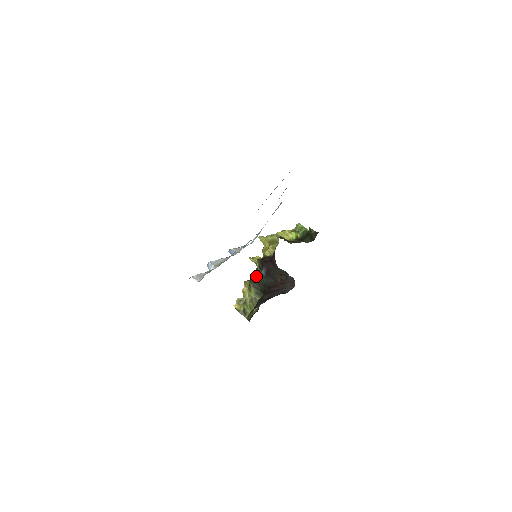
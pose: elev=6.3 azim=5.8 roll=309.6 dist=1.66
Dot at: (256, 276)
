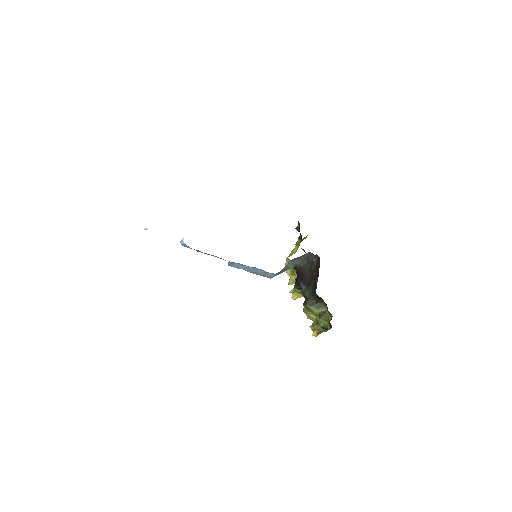
Dot at: (305, 298)
